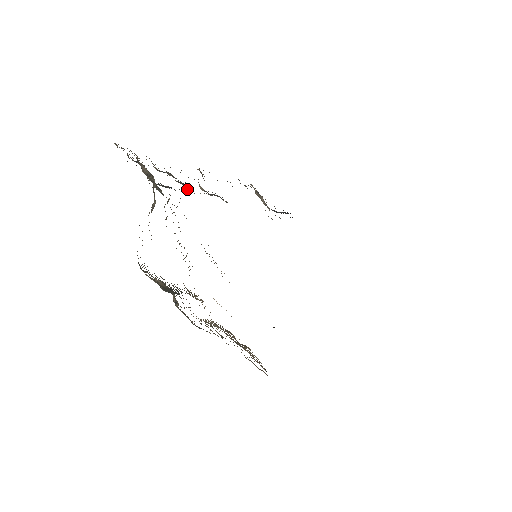
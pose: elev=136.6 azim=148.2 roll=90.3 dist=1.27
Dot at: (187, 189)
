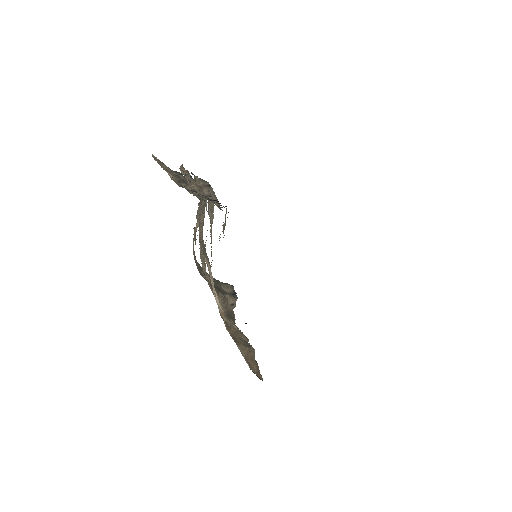
Dot at: occluded
